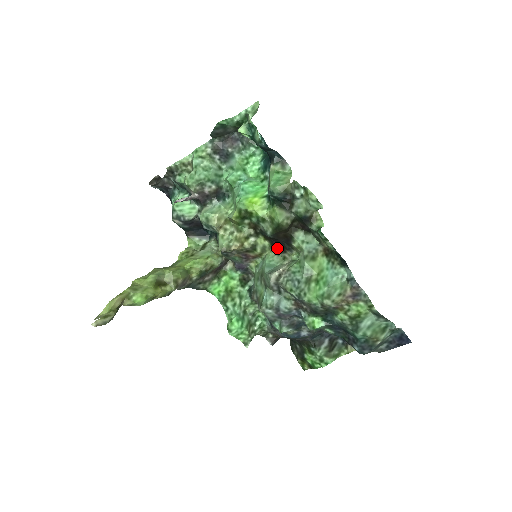
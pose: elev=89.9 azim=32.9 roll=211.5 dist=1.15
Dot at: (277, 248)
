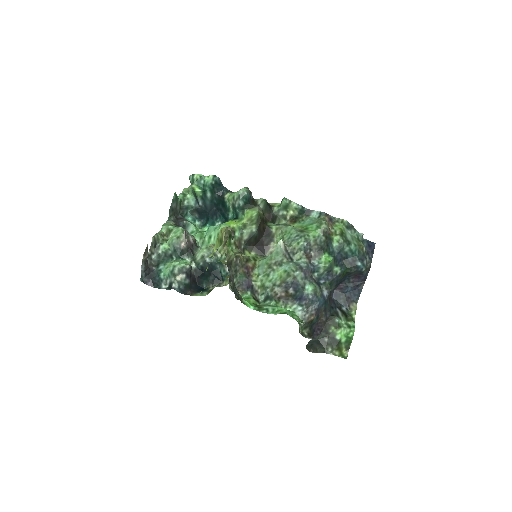
Dot at: (262, 251)
